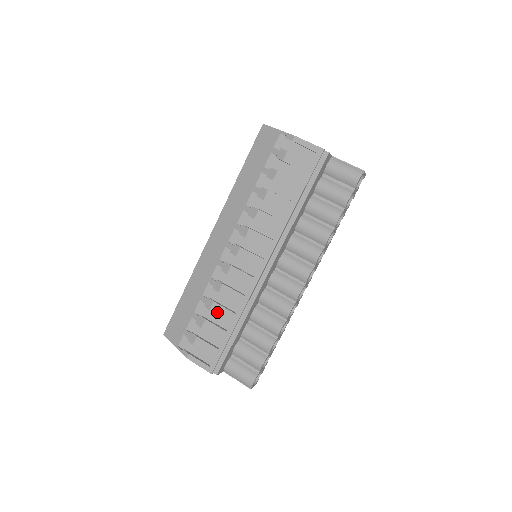
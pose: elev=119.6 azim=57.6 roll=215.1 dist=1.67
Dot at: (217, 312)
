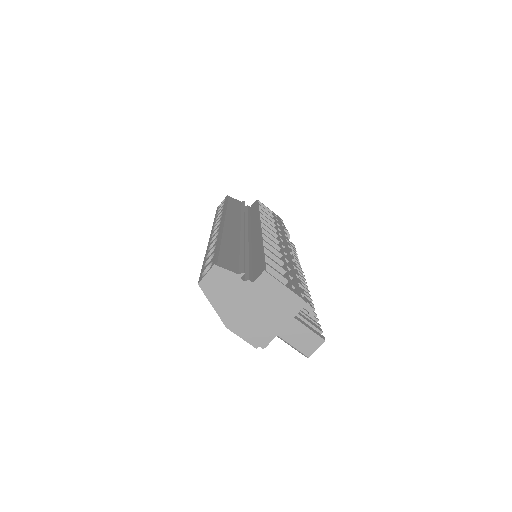
Dot at: occluded
